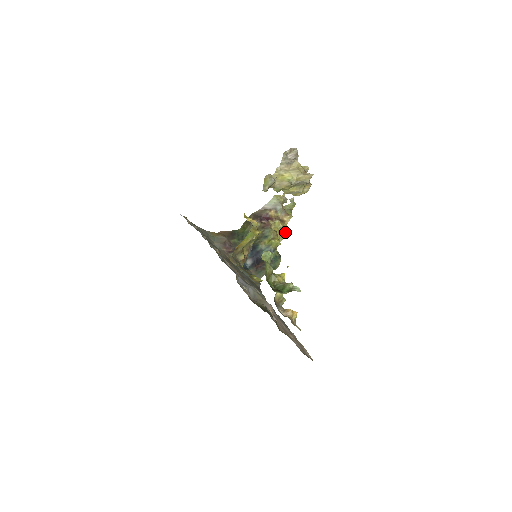
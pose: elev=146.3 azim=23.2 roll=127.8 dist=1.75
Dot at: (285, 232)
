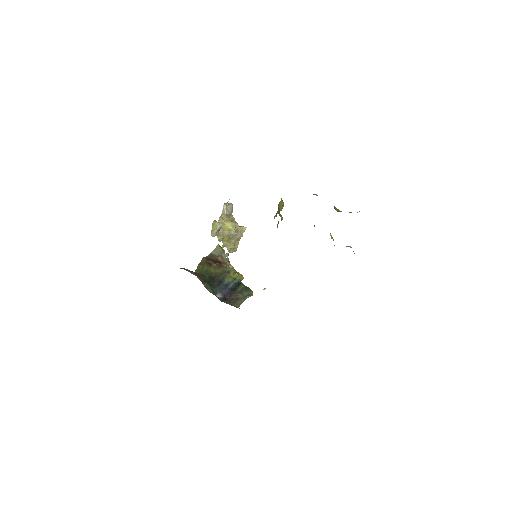
Dot at: occluded
